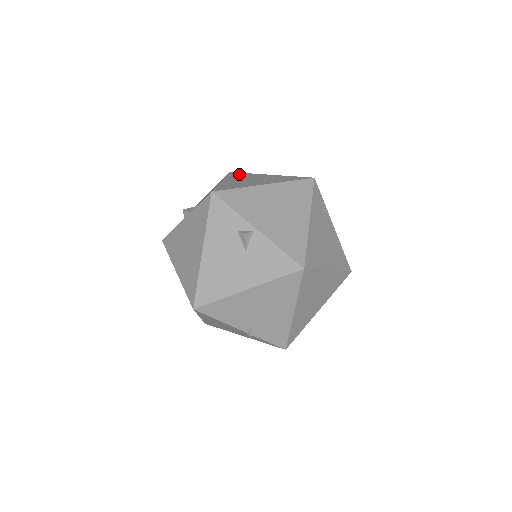
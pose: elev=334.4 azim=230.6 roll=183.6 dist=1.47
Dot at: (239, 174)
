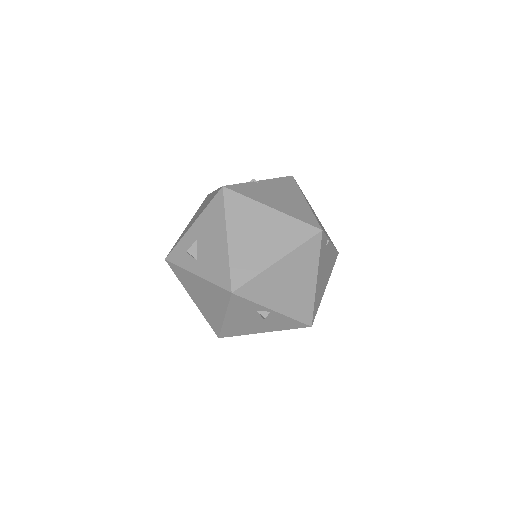
Dot at: (238, 203)
